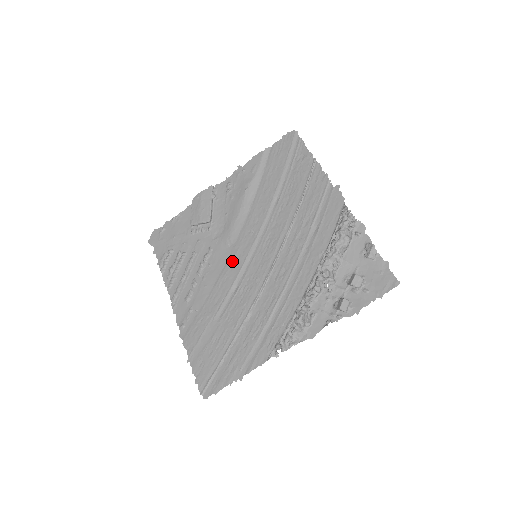
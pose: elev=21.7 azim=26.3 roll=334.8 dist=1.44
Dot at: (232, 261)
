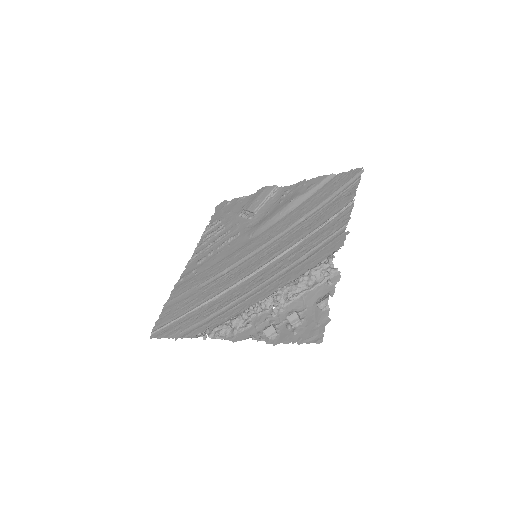
Dot at: (241, 251)
